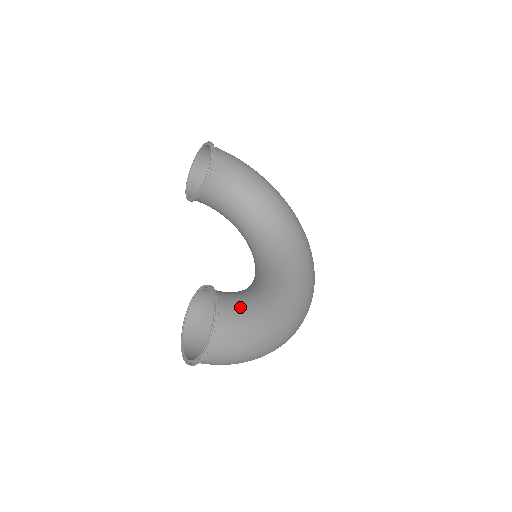
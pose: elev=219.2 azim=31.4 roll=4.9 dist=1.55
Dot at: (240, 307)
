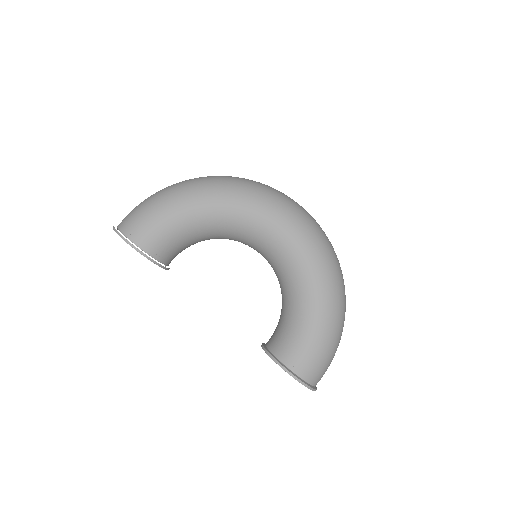
Dot at: (301, 350)
